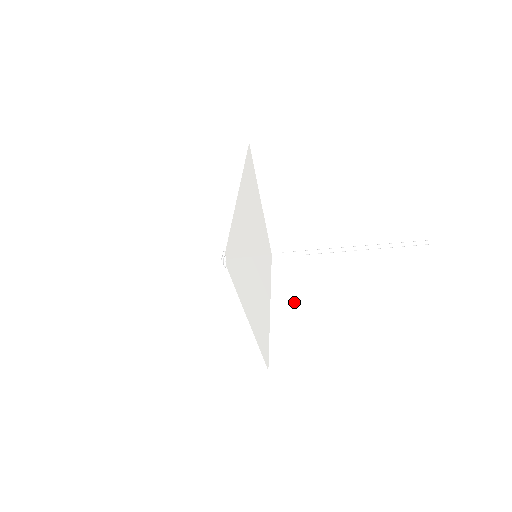
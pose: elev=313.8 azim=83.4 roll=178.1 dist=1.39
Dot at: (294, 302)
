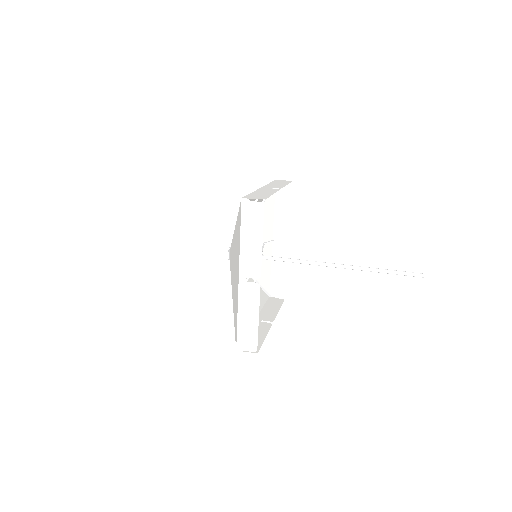
Dot at: (259, 259)
